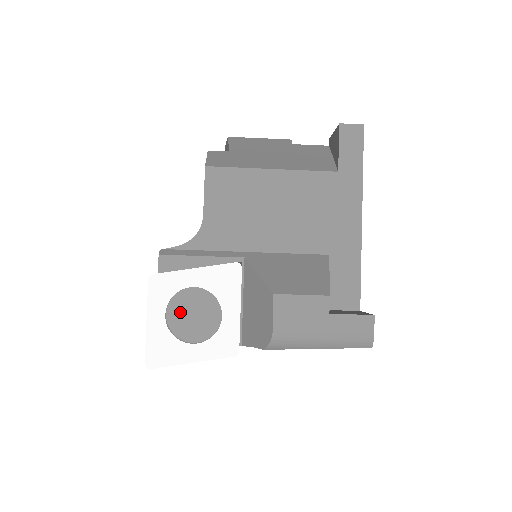
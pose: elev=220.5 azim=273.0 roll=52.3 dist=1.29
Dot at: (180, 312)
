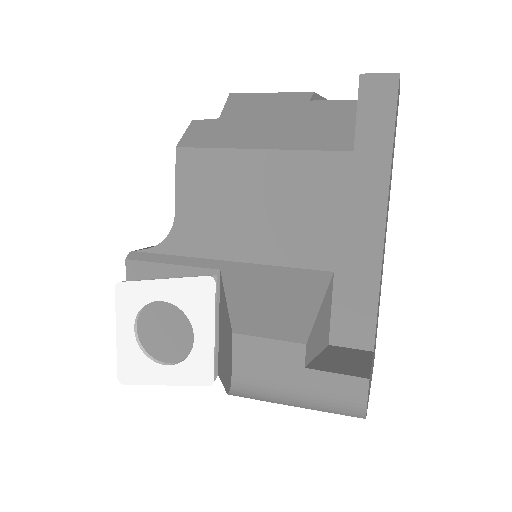
Dot at: (151, 327)
